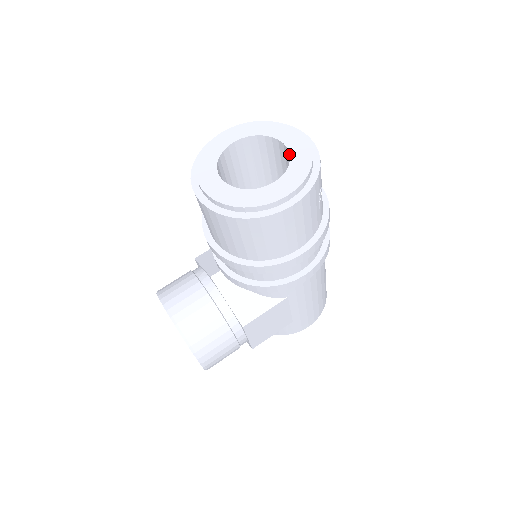
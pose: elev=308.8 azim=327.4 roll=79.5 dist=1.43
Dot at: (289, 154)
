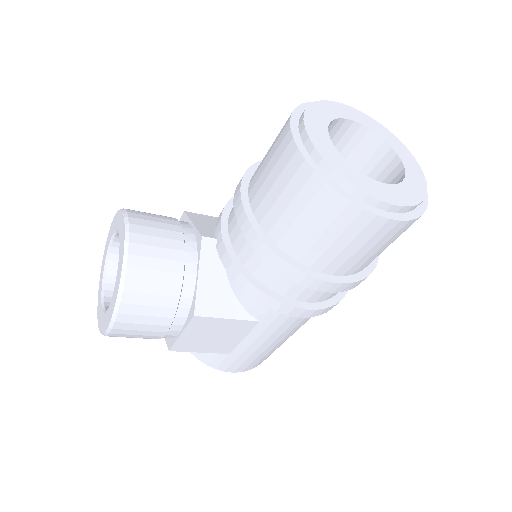
Dot at: (403, 174)
